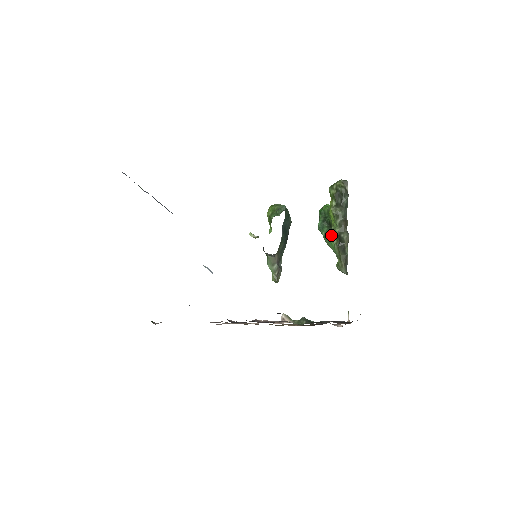
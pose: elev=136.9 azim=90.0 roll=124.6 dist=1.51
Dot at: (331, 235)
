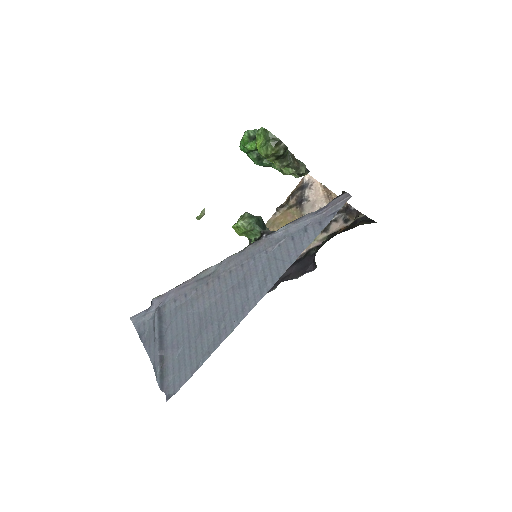
Dot at: occluded
